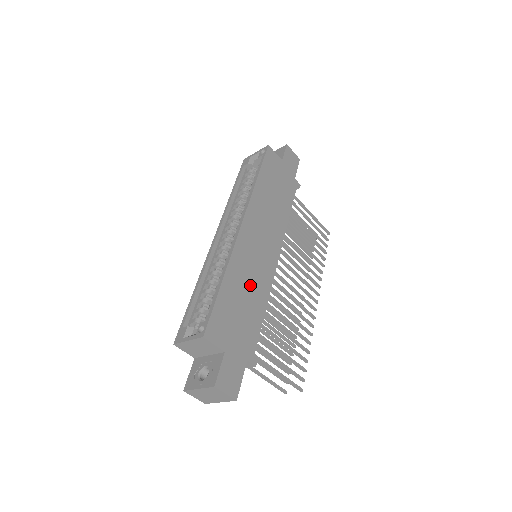
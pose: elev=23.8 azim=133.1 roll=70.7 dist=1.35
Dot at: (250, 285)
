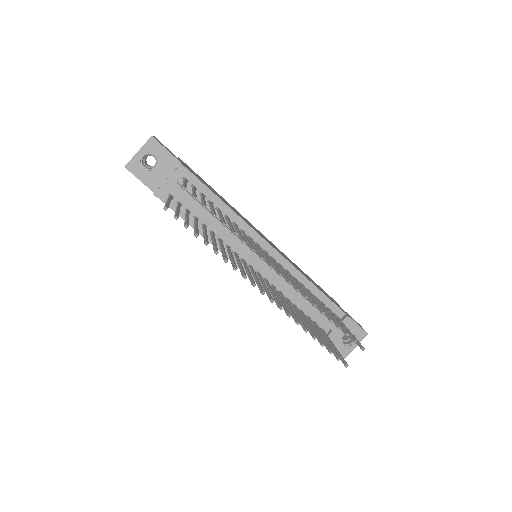
Dot at: (231, 207)
